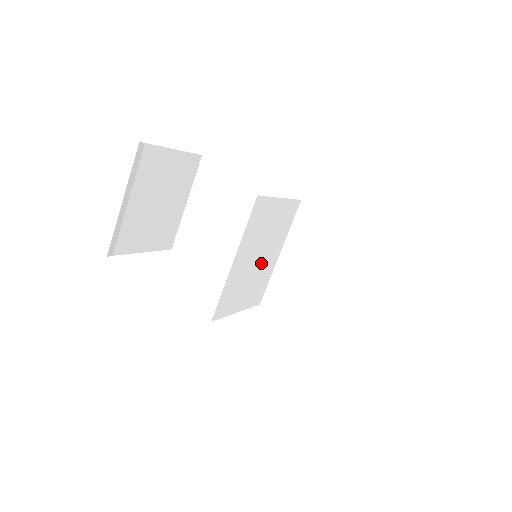
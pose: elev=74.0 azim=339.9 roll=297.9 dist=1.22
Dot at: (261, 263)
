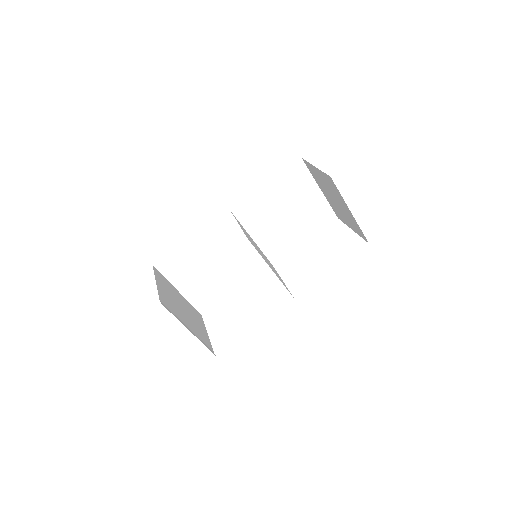
Dot at: occluded
